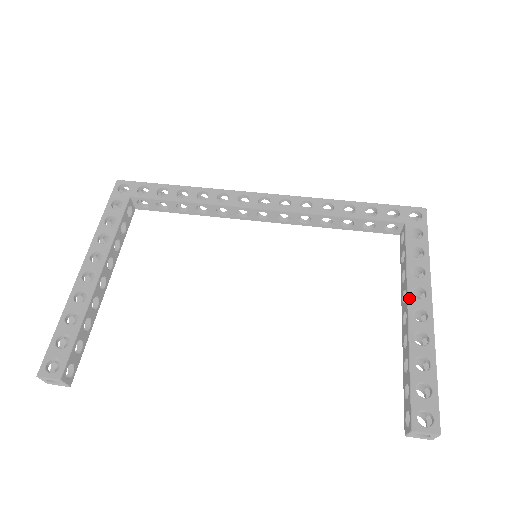
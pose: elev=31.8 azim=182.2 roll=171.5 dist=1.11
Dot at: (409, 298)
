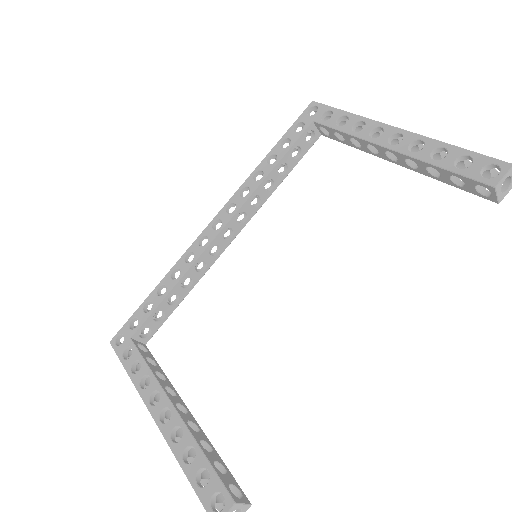
Dot at: (375, 142)
